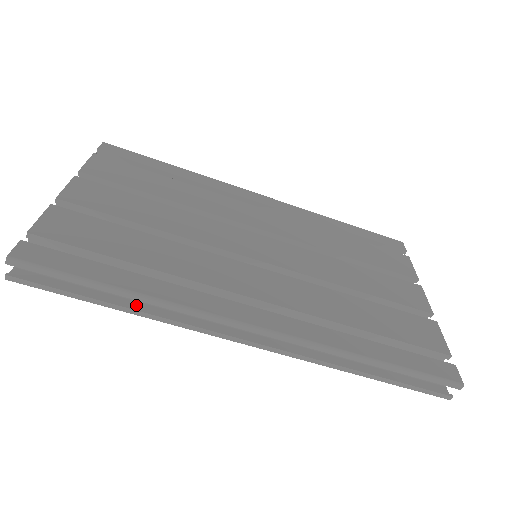
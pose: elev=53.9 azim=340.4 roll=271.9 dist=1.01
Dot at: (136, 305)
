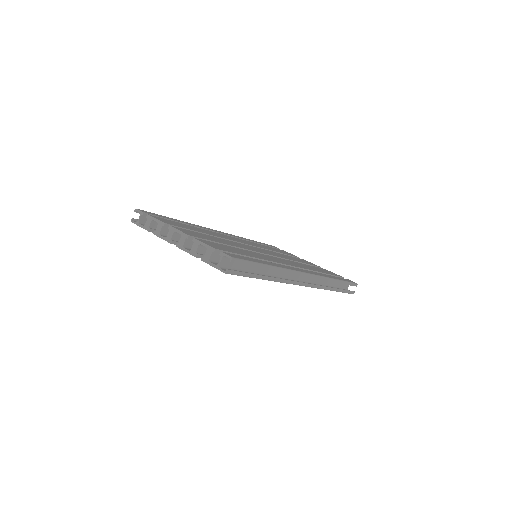
Dot at: occluded
